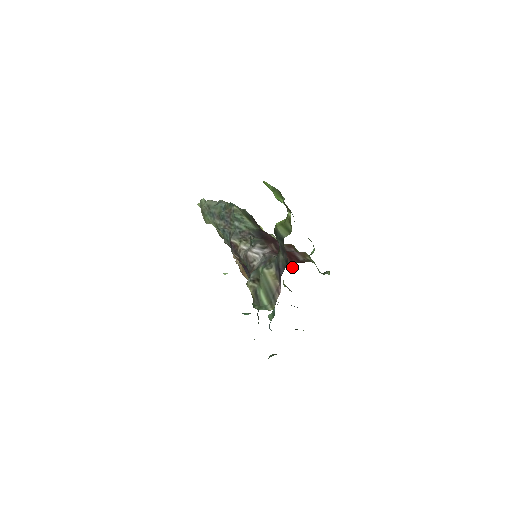
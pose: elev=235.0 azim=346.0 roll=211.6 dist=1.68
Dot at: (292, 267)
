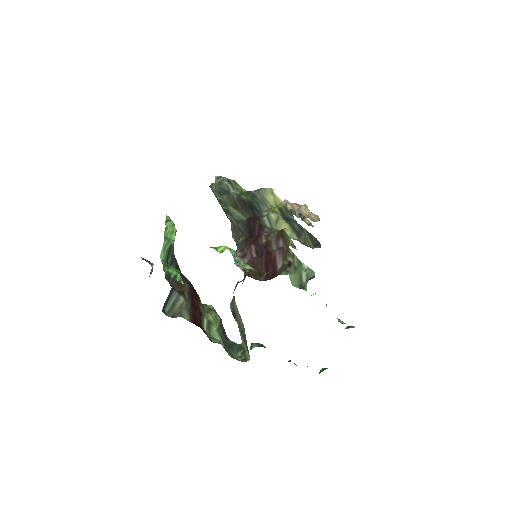
Dot at: (316, 244)
